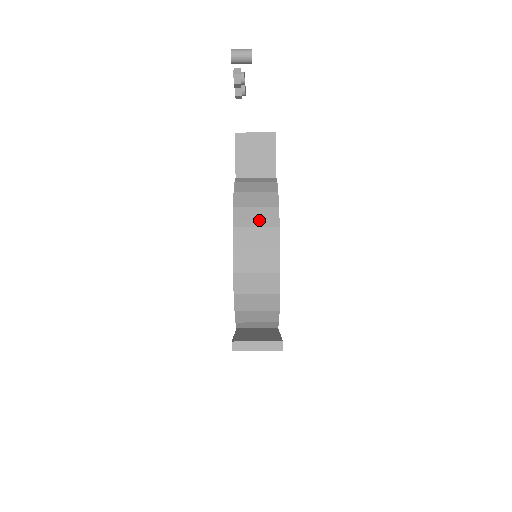
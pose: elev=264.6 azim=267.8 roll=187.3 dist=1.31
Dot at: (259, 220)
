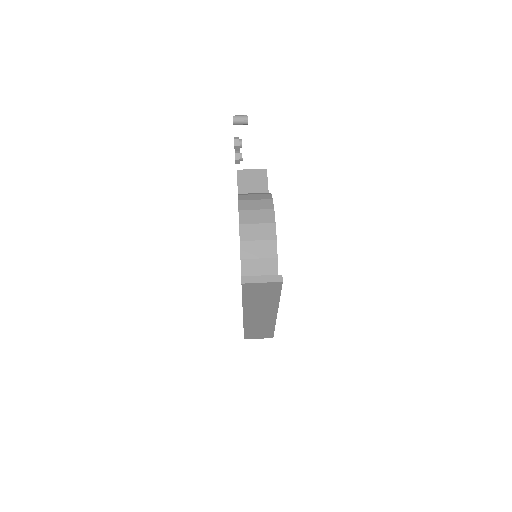
Dot at: (258, 206)
